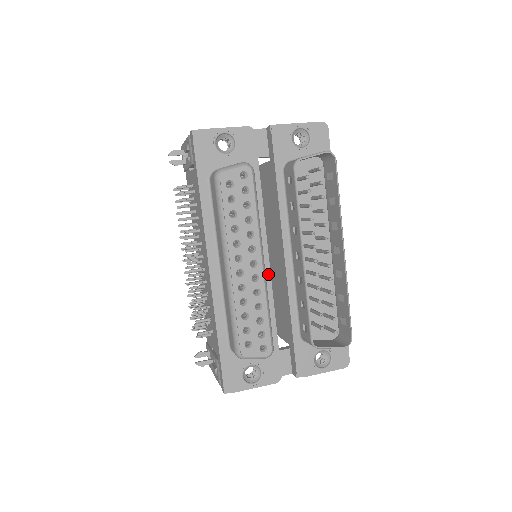
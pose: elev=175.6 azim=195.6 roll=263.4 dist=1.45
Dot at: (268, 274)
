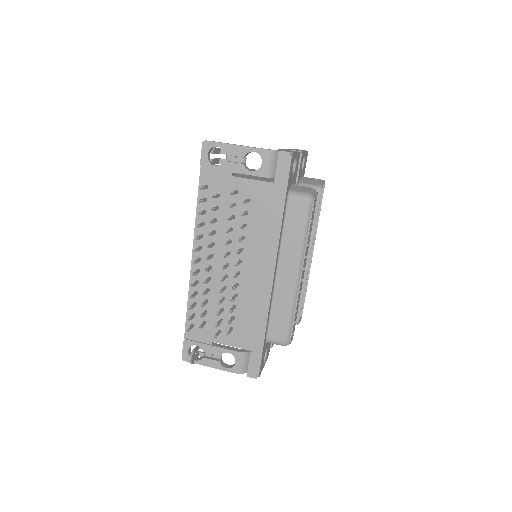
Dot at: occluded
